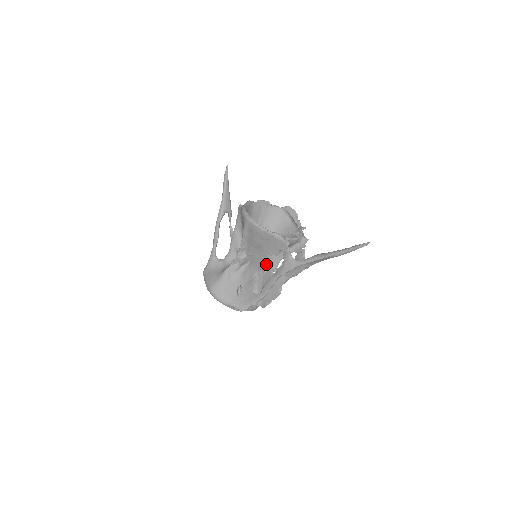
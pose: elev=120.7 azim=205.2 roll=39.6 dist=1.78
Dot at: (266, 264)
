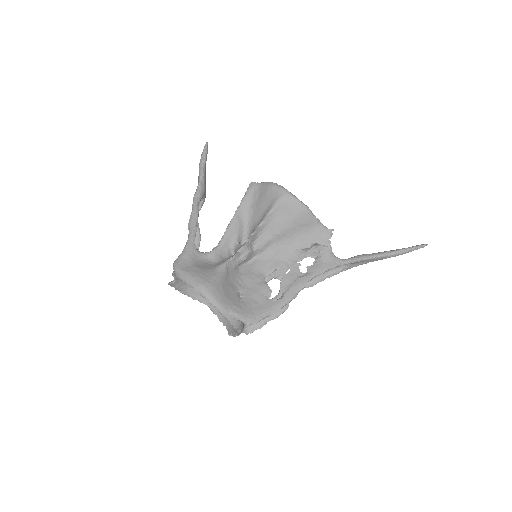
Dot at: (286, 262)
